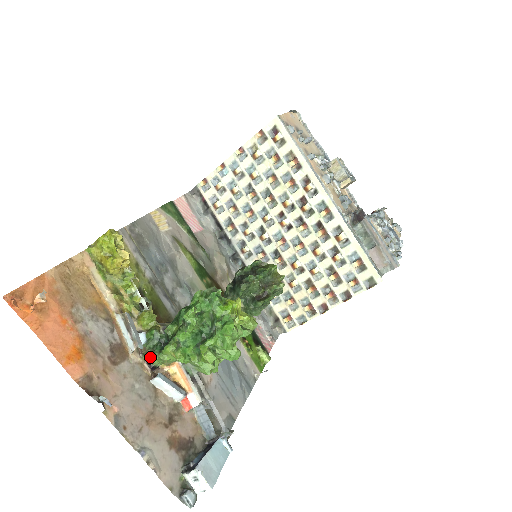
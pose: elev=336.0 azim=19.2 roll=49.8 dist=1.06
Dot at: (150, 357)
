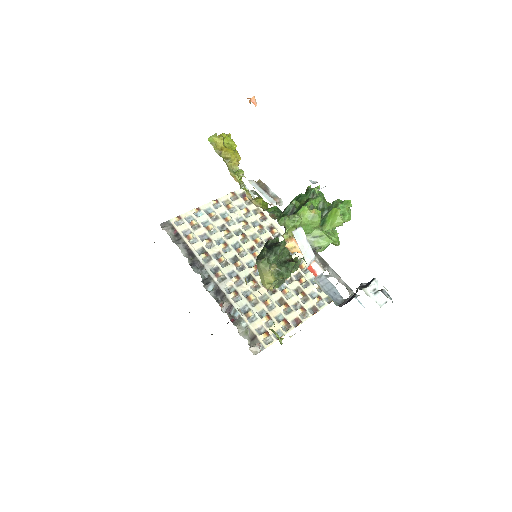
Dot at: (282, 220)
